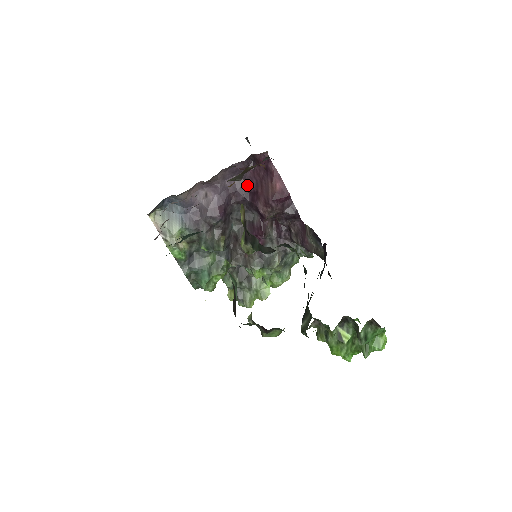
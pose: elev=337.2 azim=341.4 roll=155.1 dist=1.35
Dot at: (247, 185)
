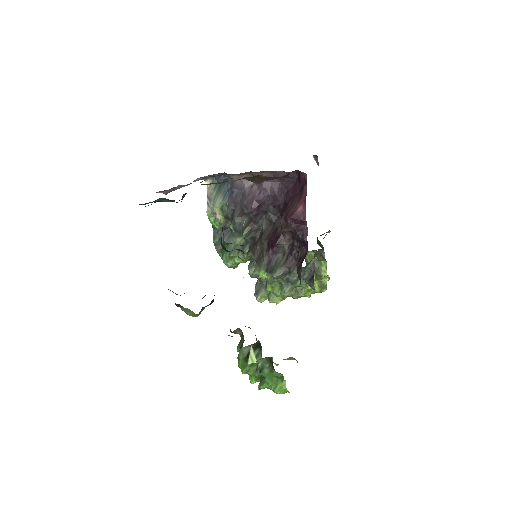
Dot at: (285, 195)
